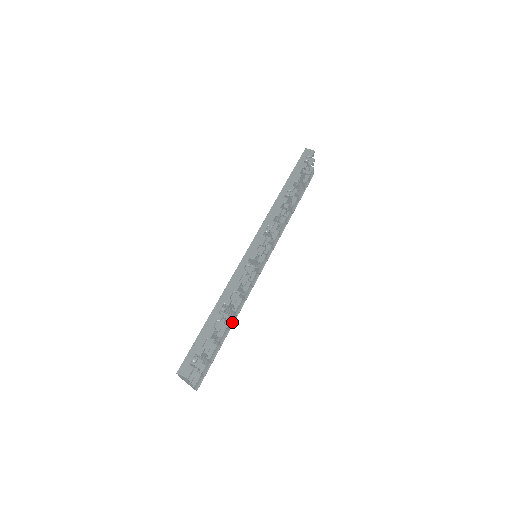
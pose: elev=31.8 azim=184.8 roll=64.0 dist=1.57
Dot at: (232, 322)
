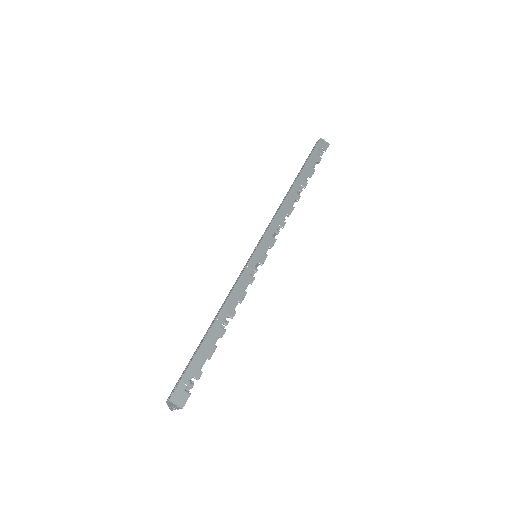
Dot at: occluded
